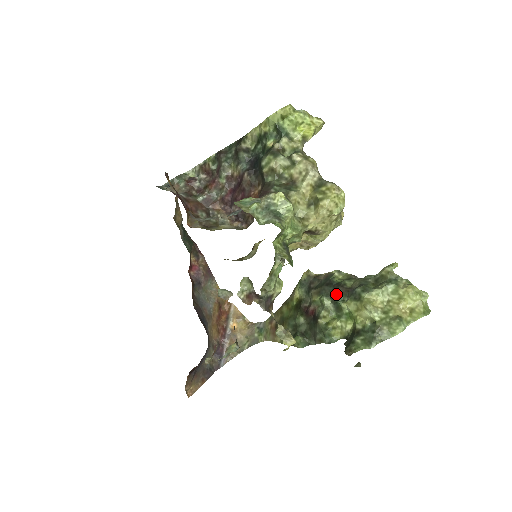
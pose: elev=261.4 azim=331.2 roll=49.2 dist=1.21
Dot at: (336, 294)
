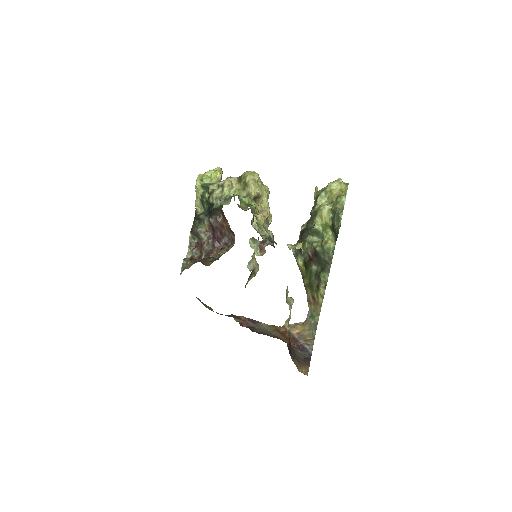
Dot at: (309, 229)
